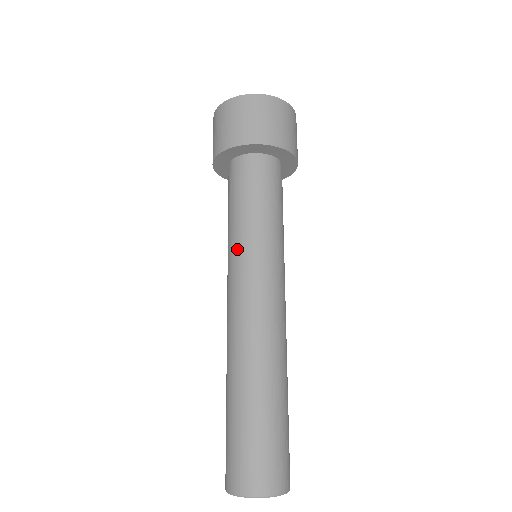
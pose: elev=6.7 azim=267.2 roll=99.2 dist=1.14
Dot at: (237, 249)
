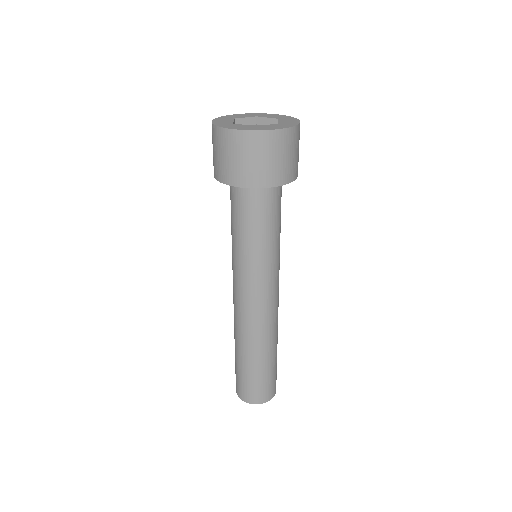
Dot at: (239, 264)
